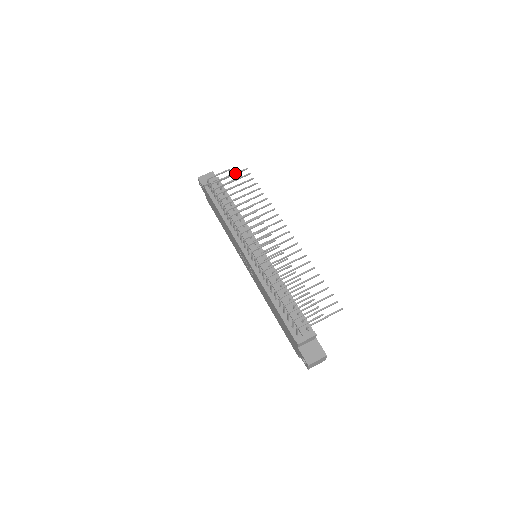
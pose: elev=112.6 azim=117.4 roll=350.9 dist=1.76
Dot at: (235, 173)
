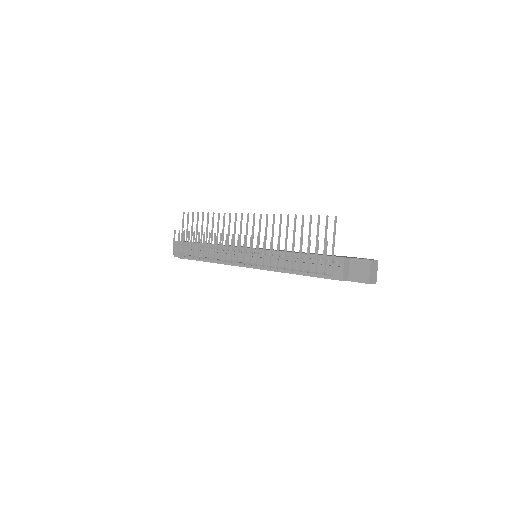
Dot at: (182, 225)
